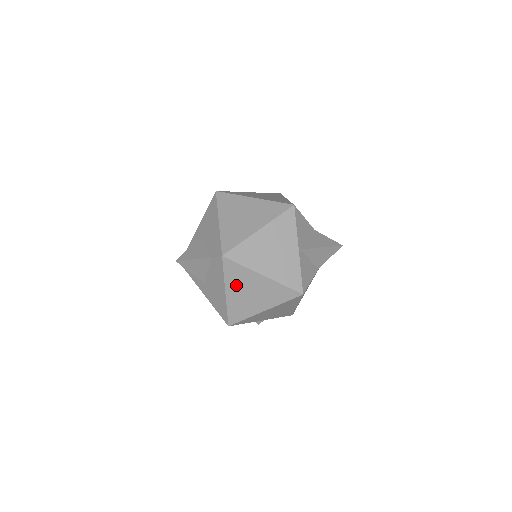
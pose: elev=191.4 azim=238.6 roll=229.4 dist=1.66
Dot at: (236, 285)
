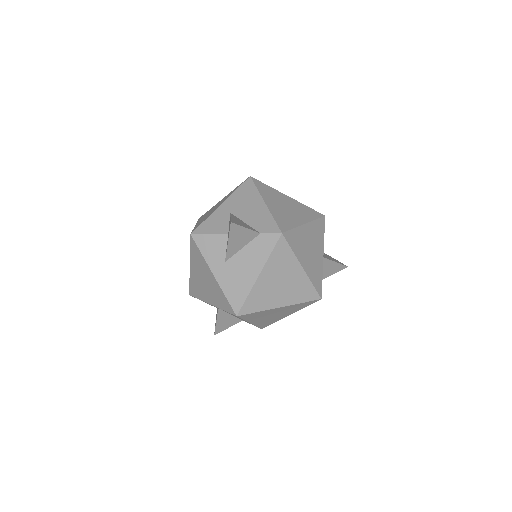
Dot at: (274, 270)
